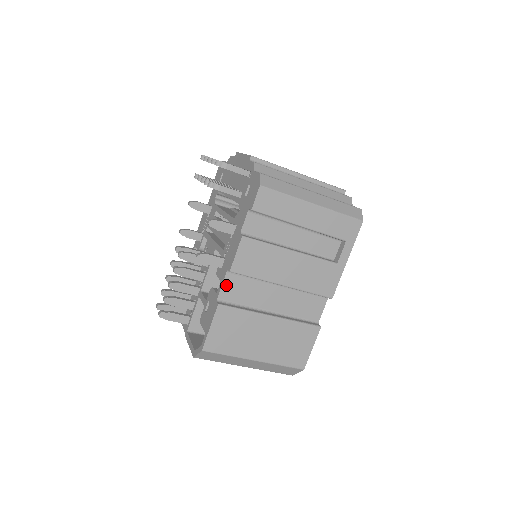
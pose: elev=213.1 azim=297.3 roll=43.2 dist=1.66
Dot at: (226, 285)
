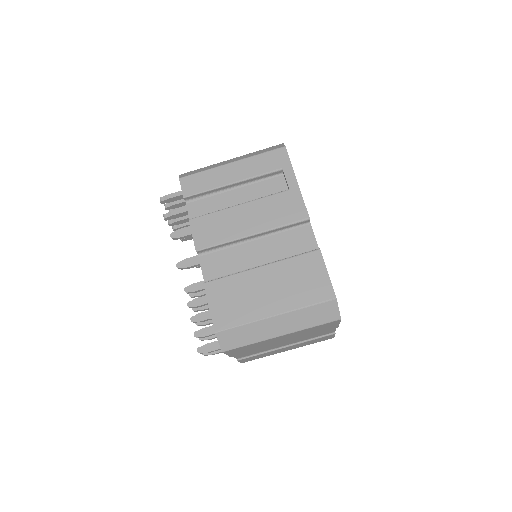
Dot at: (205, 267)
